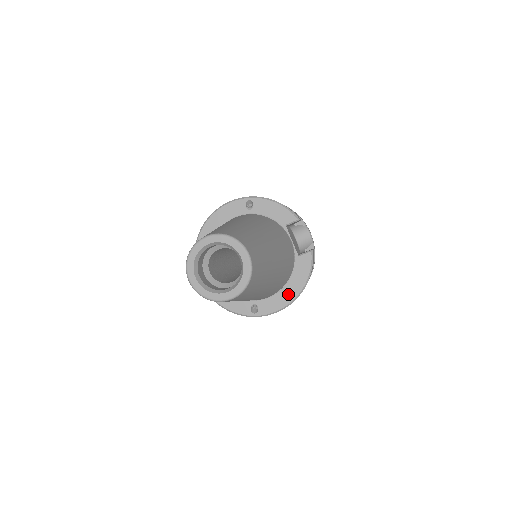
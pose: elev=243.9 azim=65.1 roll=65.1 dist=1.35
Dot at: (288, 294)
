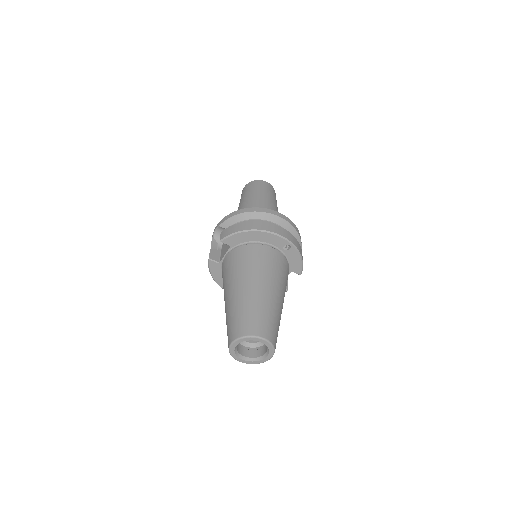
Dot at: occluded
